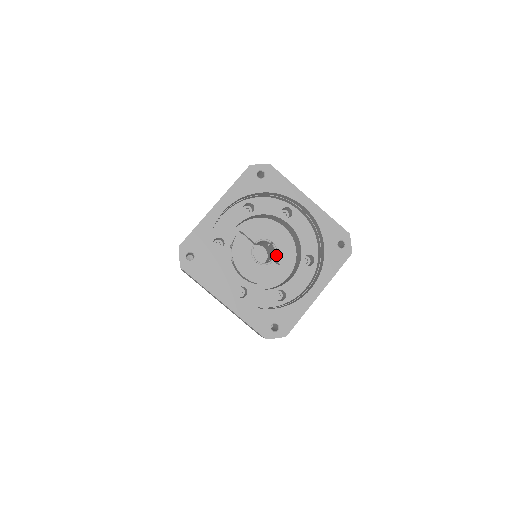
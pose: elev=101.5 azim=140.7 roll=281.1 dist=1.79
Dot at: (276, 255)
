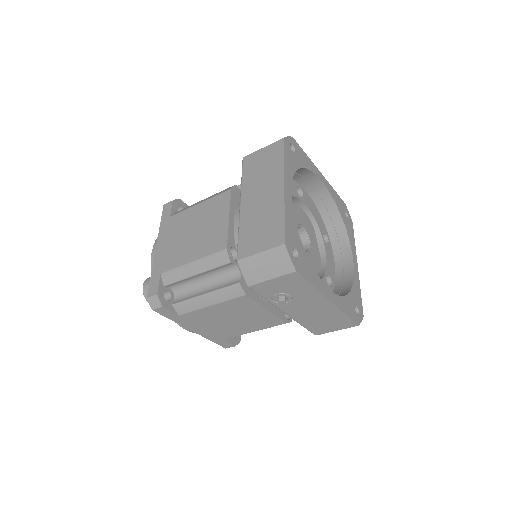
Dot at: (309, 240)
